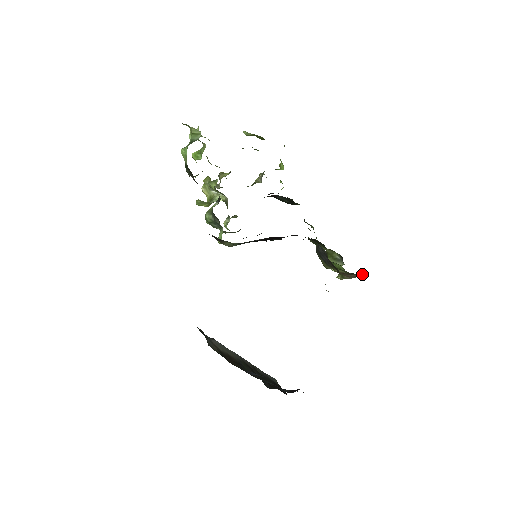
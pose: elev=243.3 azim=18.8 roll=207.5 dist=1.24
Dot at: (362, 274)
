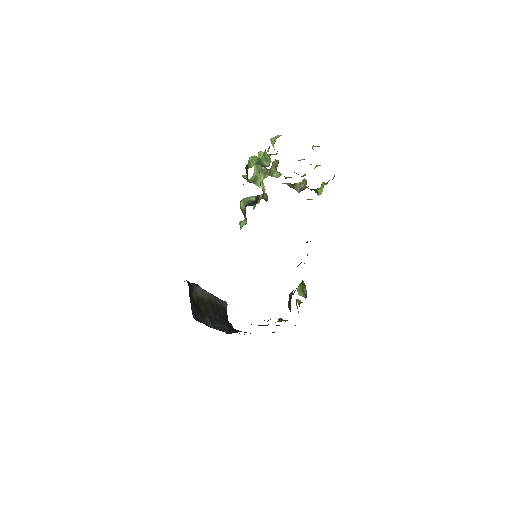
Dot at: occluded
